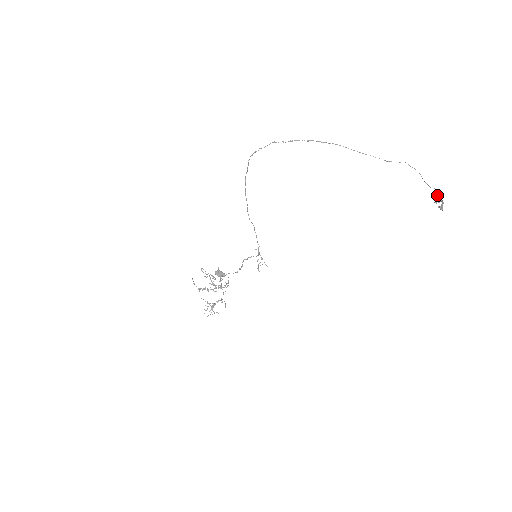
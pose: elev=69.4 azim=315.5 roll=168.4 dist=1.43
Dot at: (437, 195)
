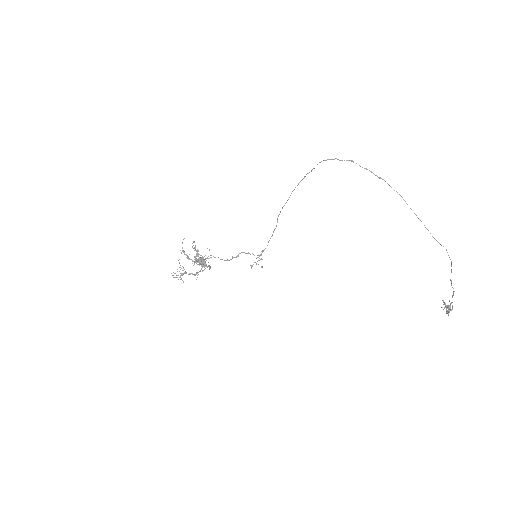
Dot at: (449, 300)
